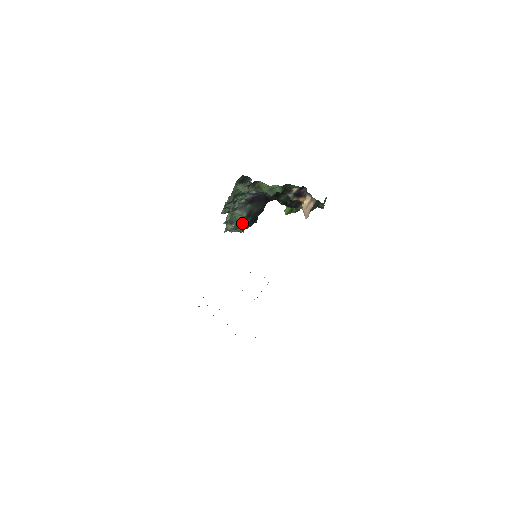
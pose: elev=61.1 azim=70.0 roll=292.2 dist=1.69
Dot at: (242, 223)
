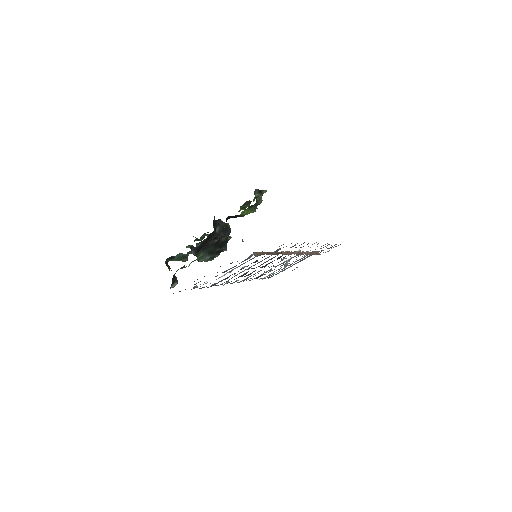
Dot at: (216, 253)
